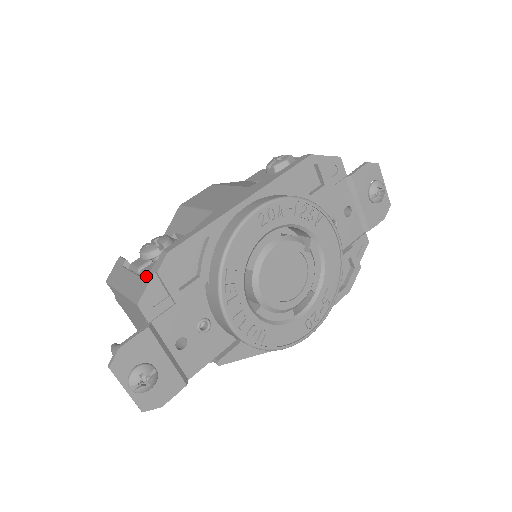
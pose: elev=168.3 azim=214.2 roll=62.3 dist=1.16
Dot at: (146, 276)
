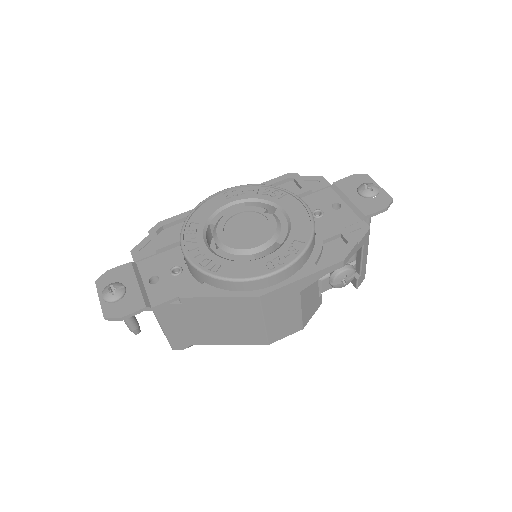
Dot at: occluded
